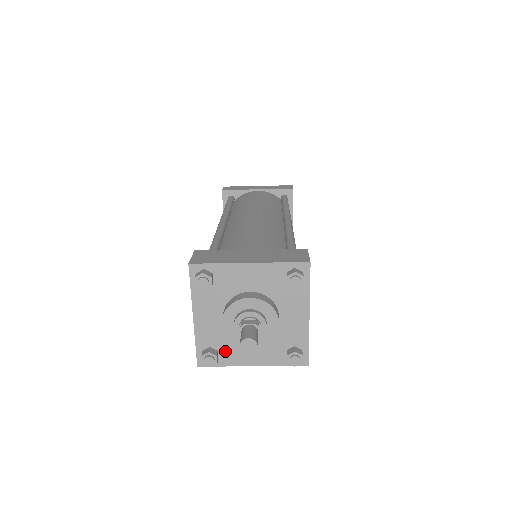
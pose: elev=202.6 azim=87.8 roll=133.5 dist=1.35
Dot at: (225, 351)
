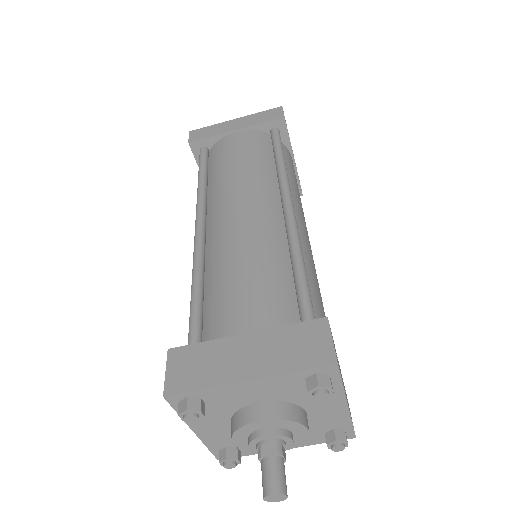
Dot at: occluded
